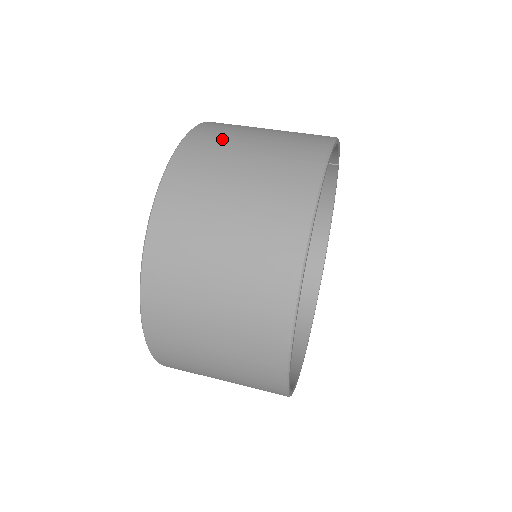
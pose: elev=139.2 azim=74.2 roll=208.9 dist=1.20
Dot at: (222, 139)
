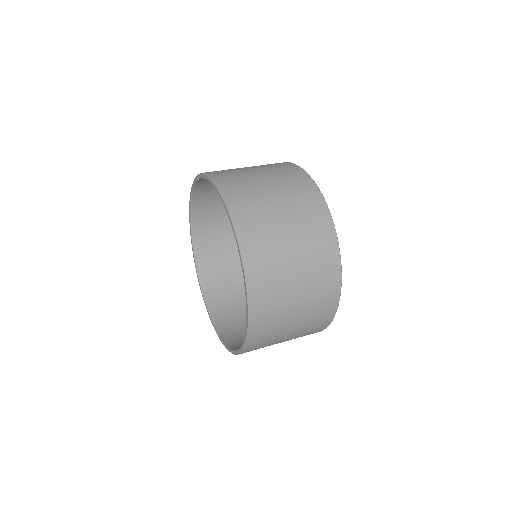
Dot at: (256, 208)
